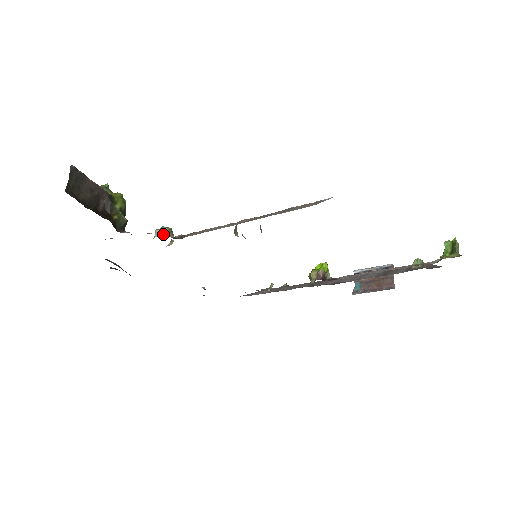
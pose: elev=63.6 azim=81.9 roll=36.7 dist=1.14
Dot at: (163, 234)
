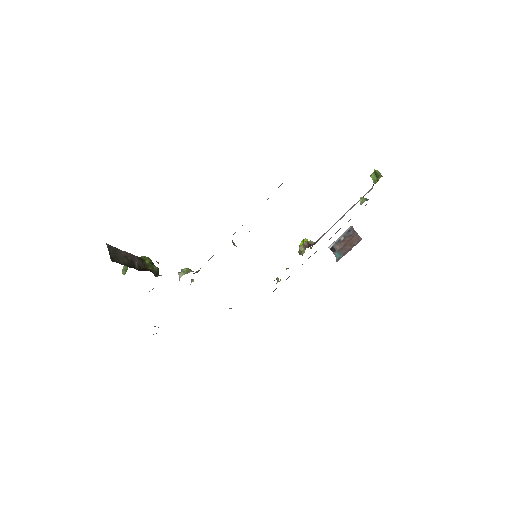
Dot at: (185, 273)
